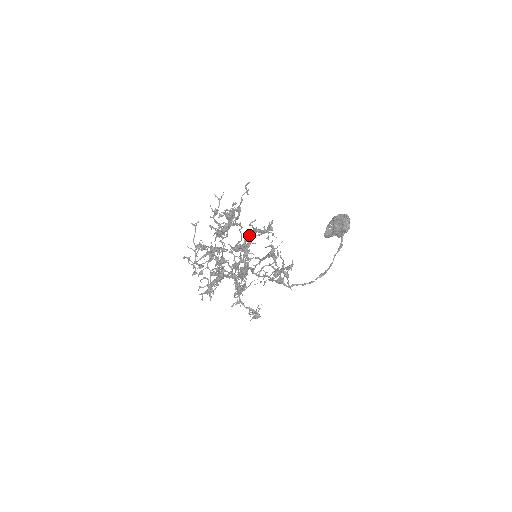
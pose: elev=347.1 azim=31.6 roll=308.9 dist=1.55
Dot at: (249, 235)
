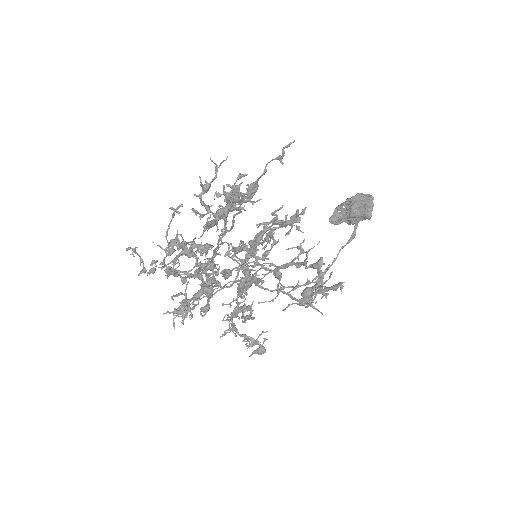
Dot at: (274, 232)
